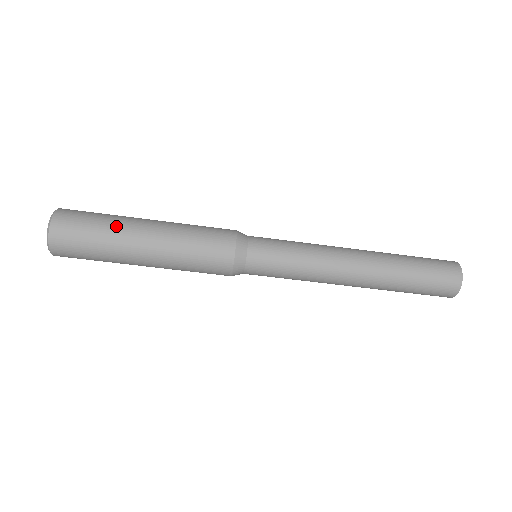
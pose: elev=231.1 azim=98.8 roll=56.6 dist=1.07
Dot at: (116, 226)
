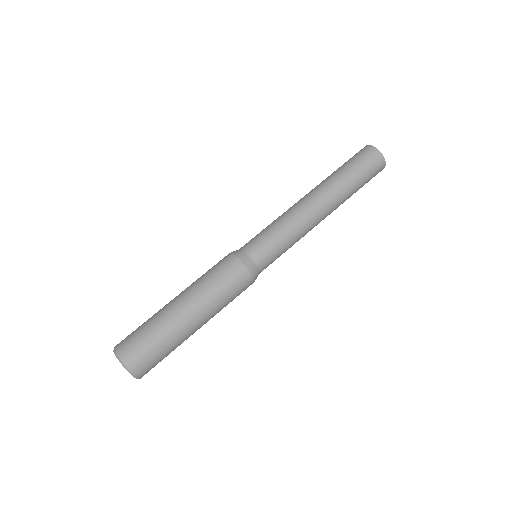
Dot at: (161, 322)
